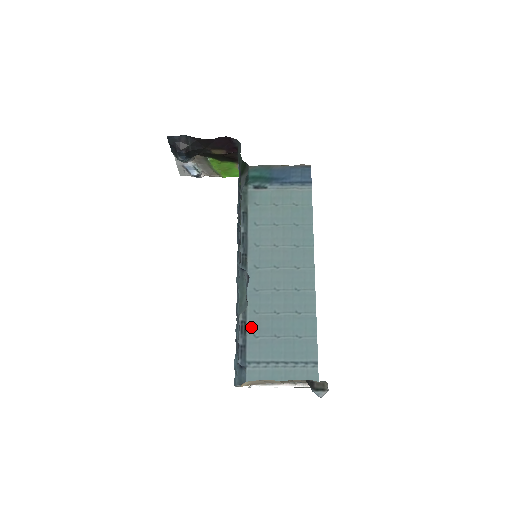
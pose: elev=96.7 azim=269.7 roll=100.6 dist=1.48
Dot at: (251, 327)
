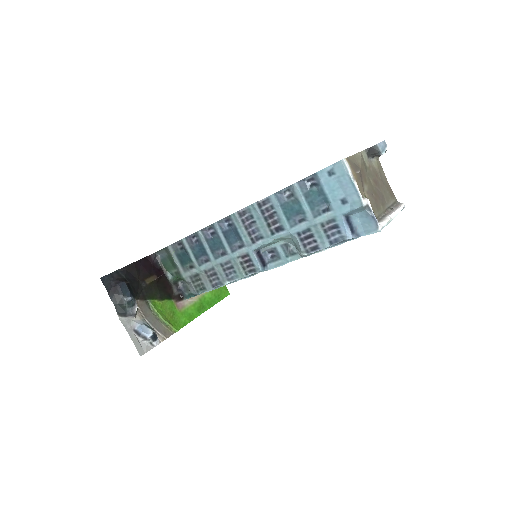
Dot at: (321, 251)
